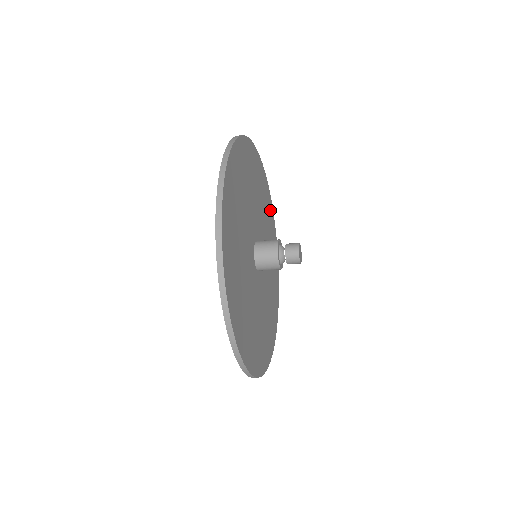
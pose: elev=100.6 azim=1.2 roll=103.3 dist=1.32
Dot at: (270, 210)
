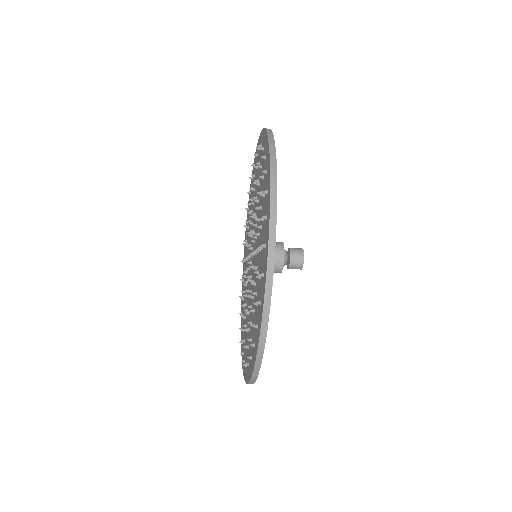
Dot at: occluded
